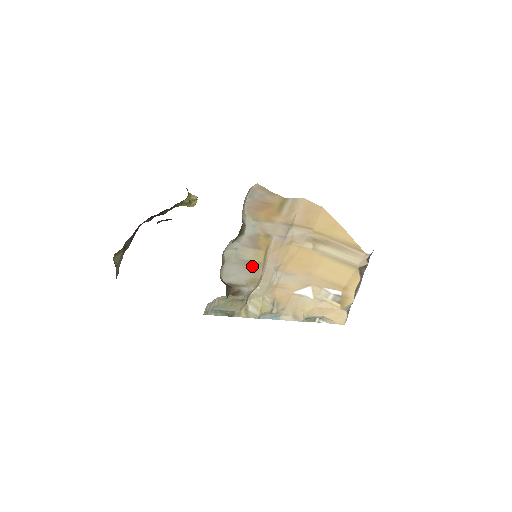
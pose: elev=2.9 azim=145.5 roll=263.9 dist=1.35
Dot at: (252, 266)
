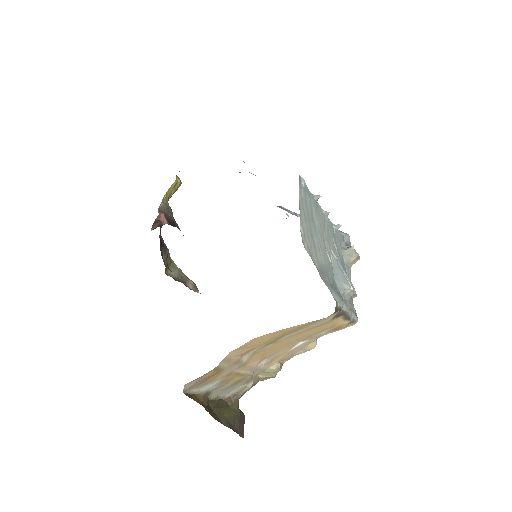
Dot at: (238, 382)
